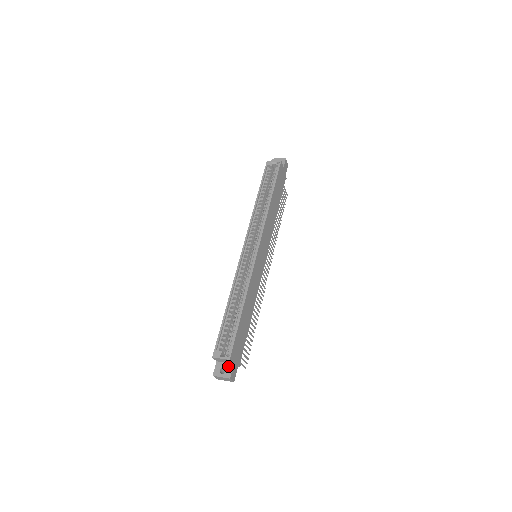
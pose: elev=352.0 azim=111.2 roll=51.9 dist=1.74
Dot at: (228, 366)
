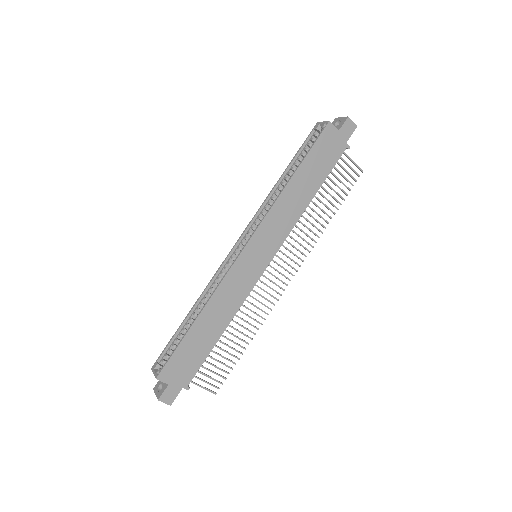
Dot at: (164, 385)
